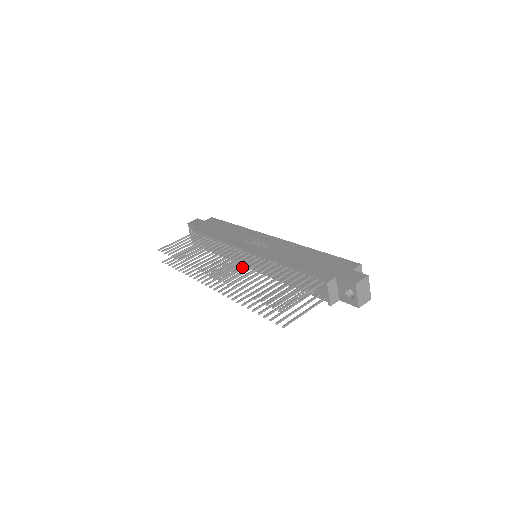
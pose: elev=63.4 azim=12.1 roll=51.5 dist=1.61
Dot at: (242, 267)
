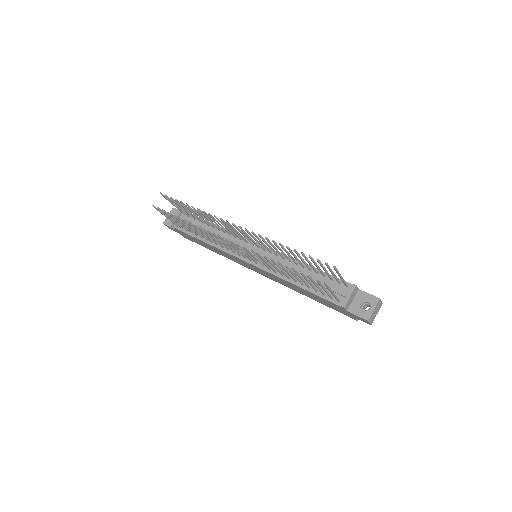
Dot at: (264, 244)
